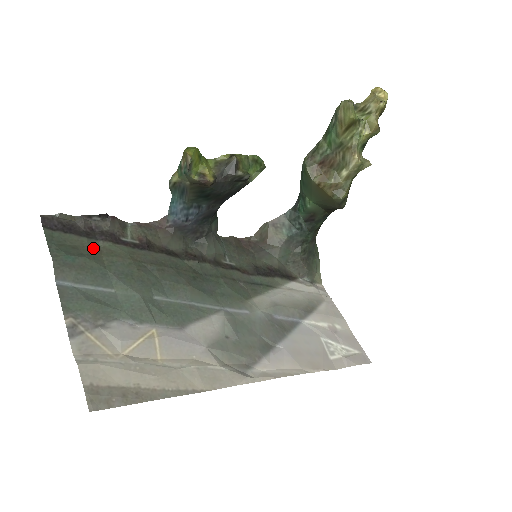
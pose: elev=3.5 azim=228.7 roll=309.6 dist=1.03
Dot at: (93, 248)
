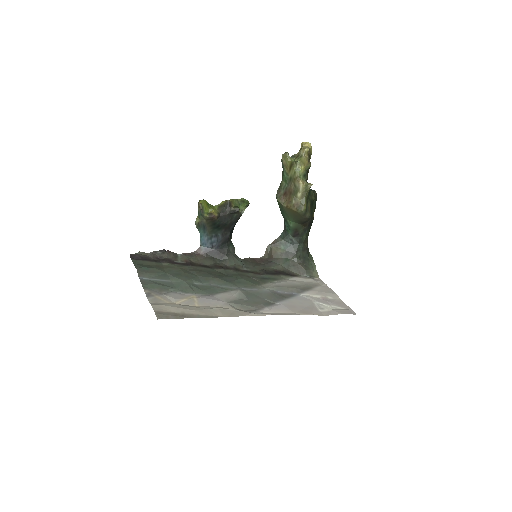
Dot at: (158, 265)
